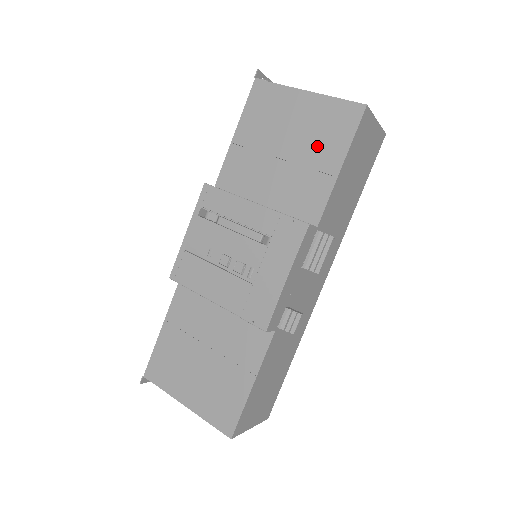
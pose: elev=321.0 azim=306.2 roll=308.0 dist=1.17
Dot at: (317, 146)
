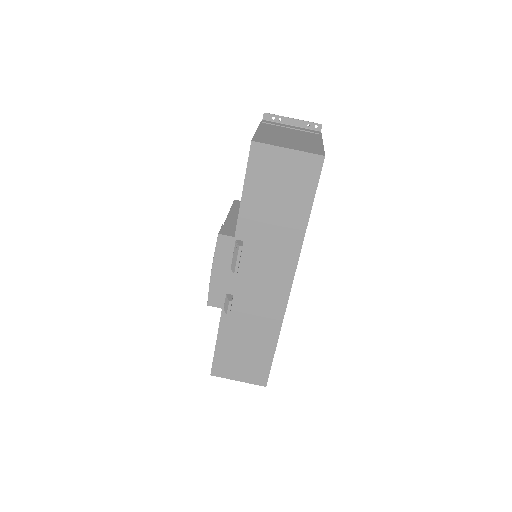
Dot at: occluded
